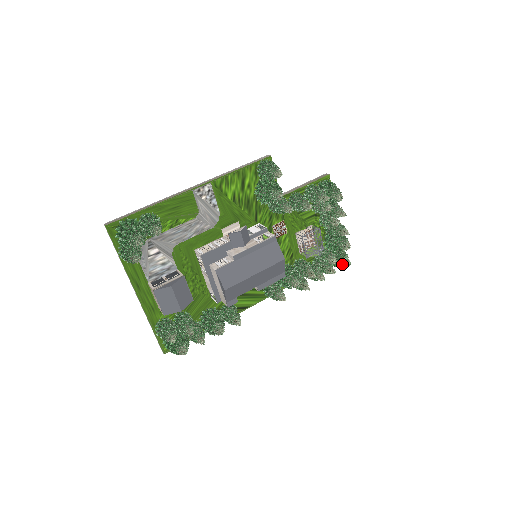
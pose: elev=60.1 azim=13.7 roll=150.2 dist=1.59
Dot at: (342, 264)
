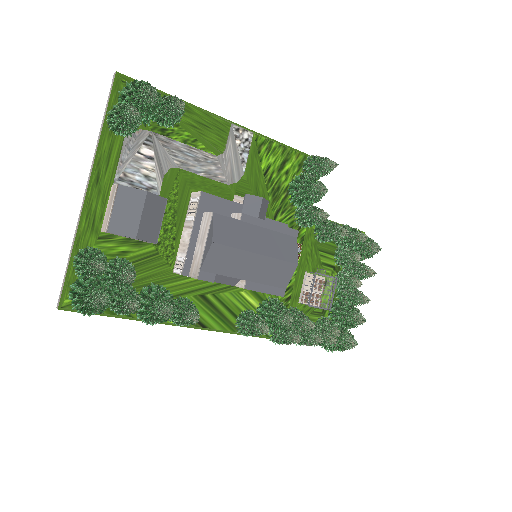
Dot at: (345, 342)
